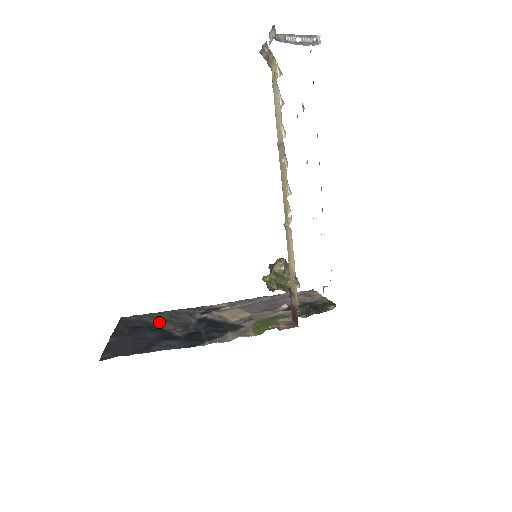
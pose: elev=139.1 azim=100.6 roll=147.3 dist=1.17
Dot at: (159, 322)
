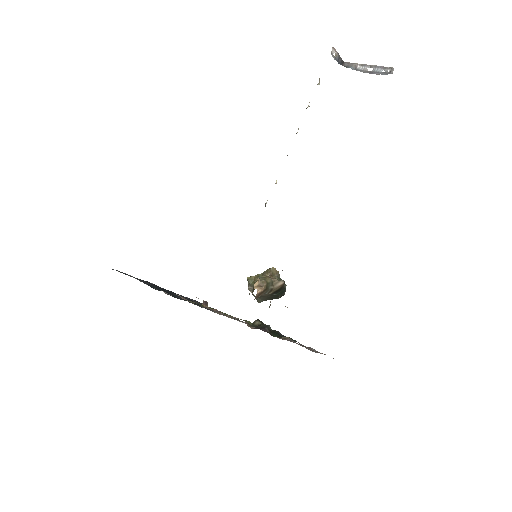
Dot at: occluded
